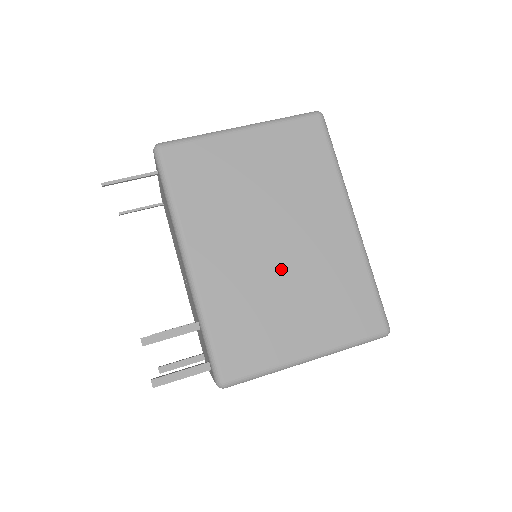
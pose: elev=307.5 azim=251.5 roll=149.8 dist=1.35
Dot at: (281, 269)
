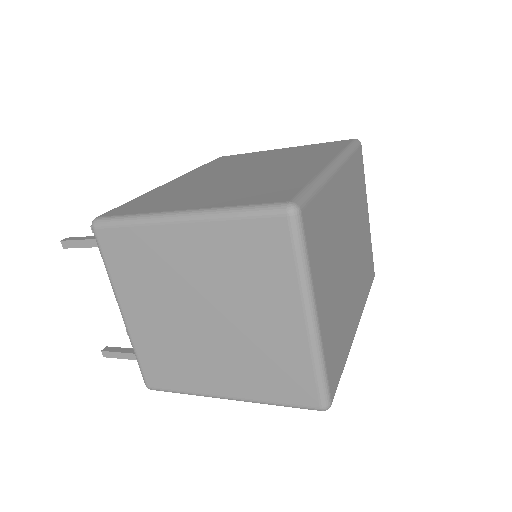
Dot at: (230, 180)
